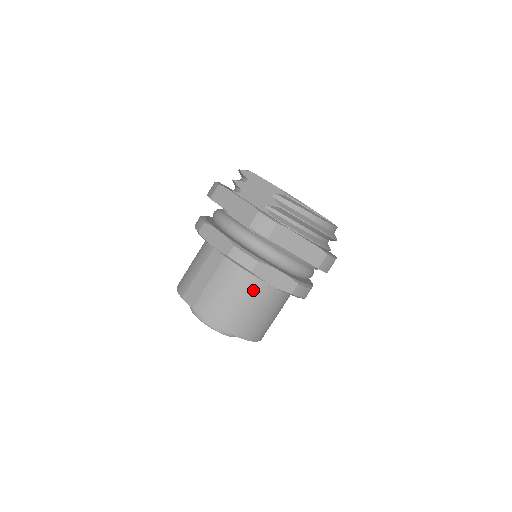
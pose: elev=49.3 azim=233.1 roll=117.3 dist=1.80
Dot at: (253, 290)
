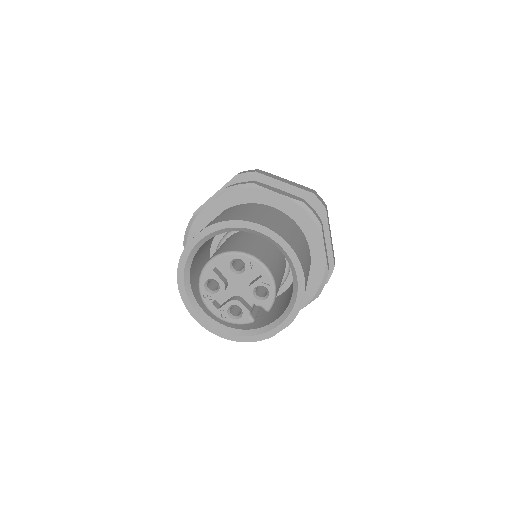
Dot at: (264, 209)
